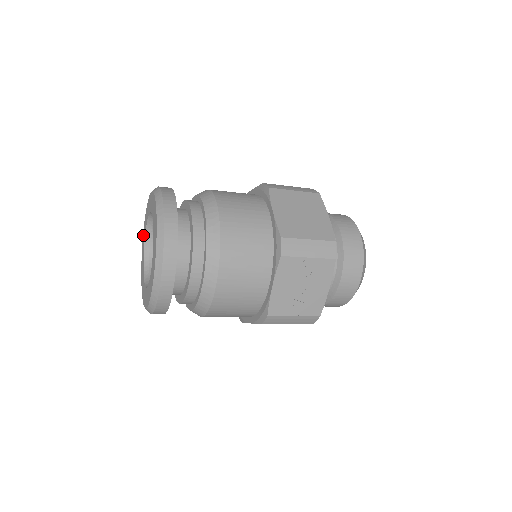
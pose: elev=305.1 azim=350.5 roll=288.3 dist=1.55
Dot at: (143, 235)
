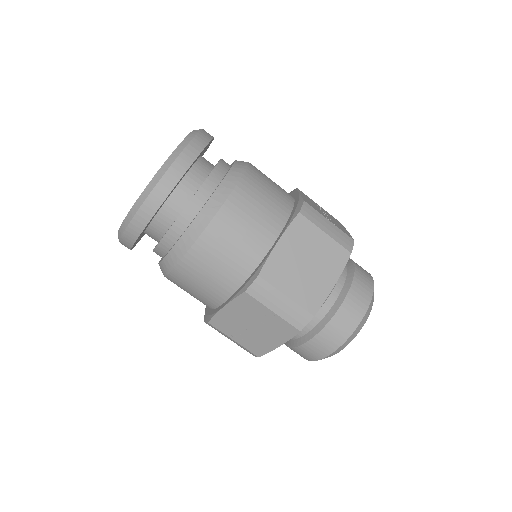
Dot at: occluded
